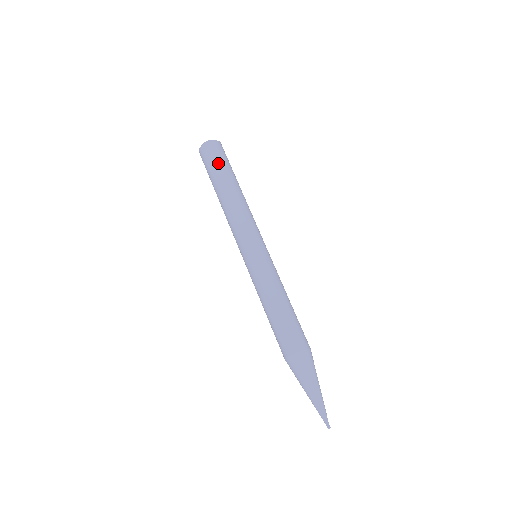
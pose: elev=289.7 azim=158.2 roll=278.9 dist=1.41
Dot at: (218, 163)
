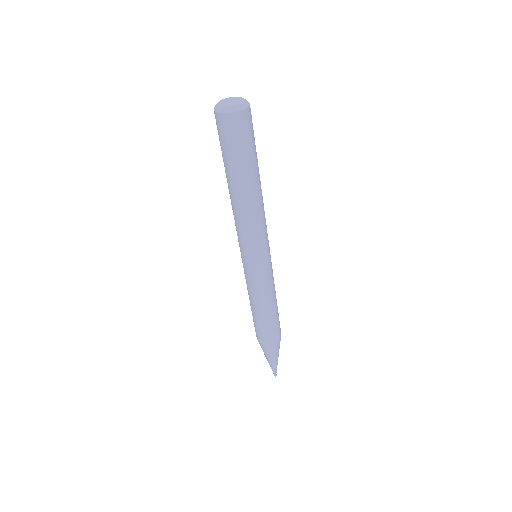
Dot at: (245, 150)
